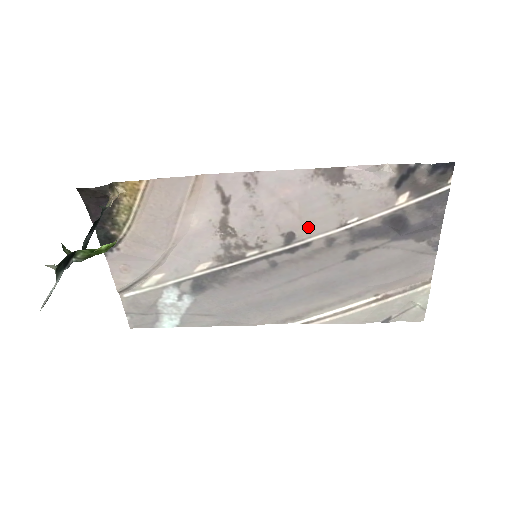
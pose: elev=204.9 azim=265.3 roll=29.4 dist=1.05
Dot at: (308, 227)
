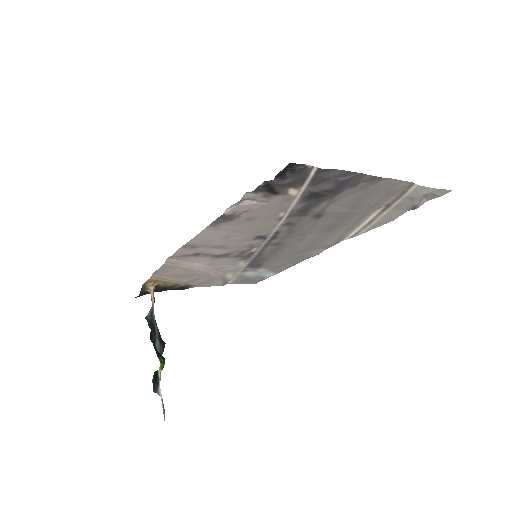
Dot at: (261, 231)
